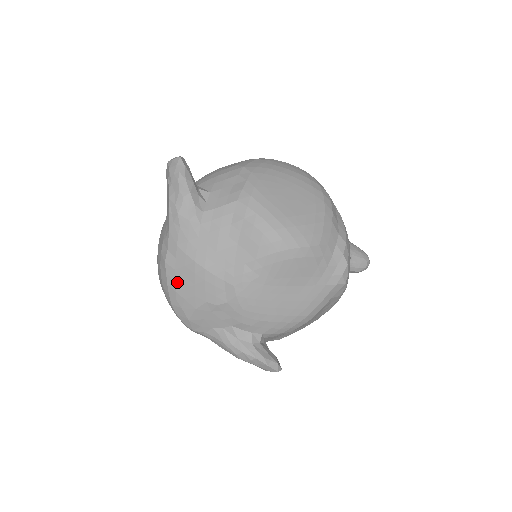
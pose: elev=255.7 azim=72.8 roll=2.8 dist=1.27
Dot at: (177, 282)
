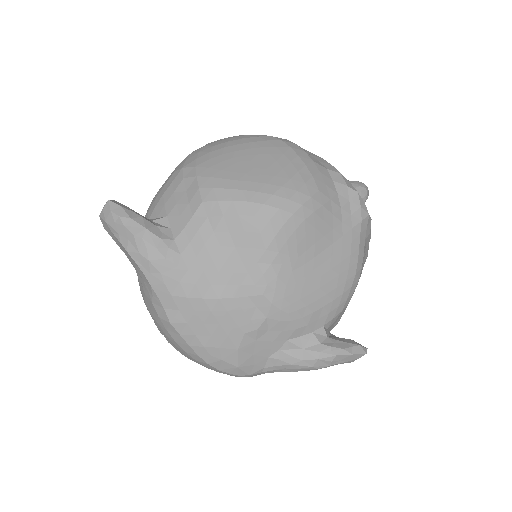
Dot at: (198, 335)
